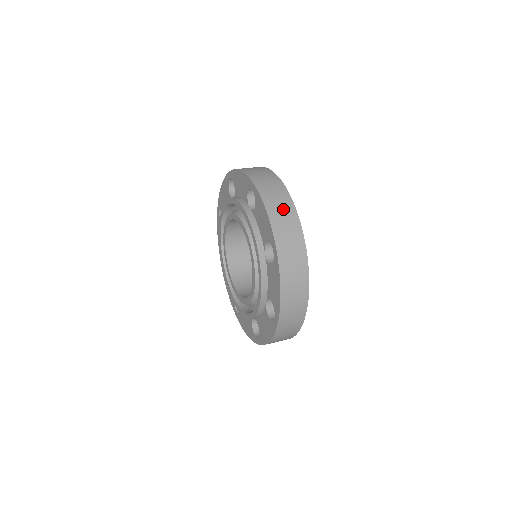
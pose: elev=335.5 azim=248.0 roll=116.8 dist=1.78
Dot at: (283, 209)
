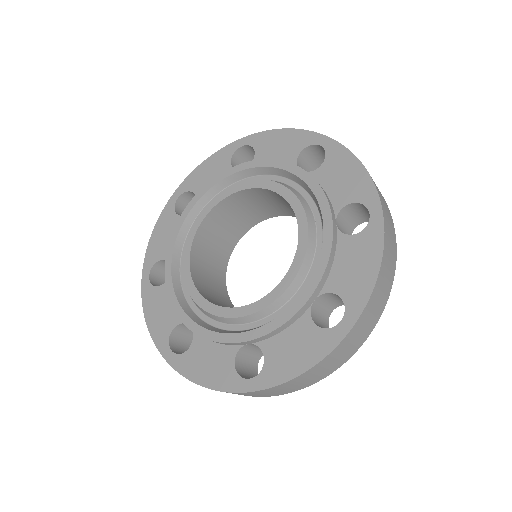
Dot at: occluded
